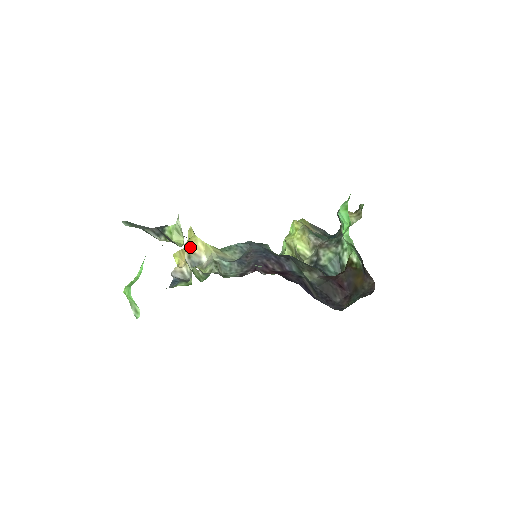
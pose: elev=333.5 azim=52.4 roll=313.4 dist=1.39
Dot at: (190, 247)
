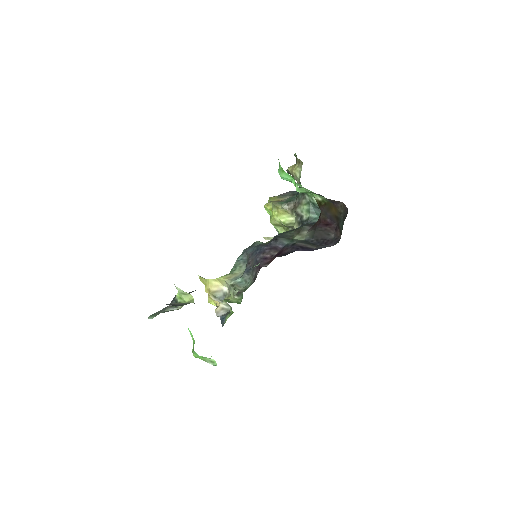
Dot at: (209, 290)
